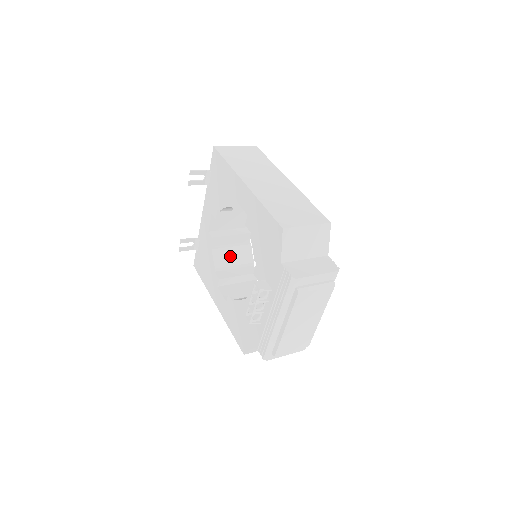
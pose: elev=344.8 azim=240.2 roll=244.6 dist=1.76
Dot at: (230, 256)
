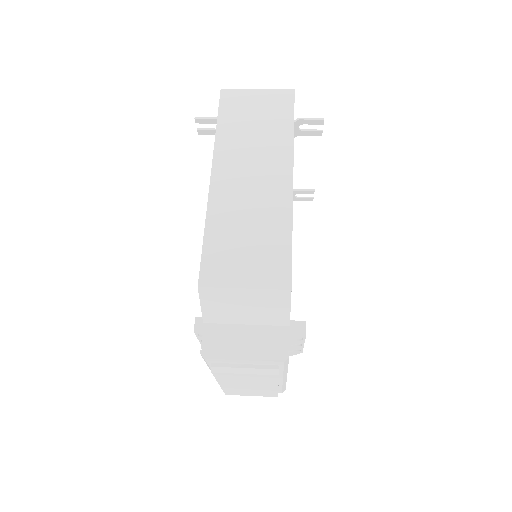
Dot at: occluded
